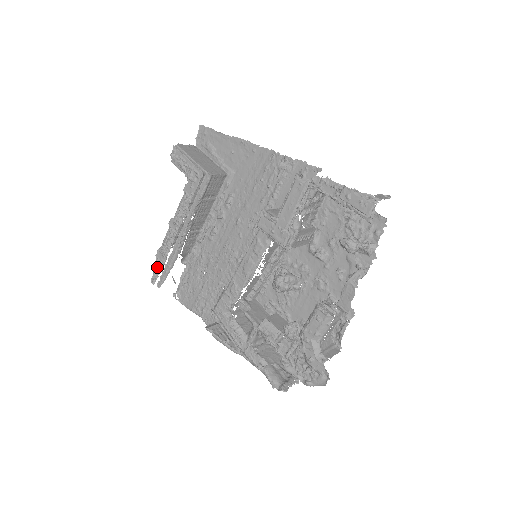
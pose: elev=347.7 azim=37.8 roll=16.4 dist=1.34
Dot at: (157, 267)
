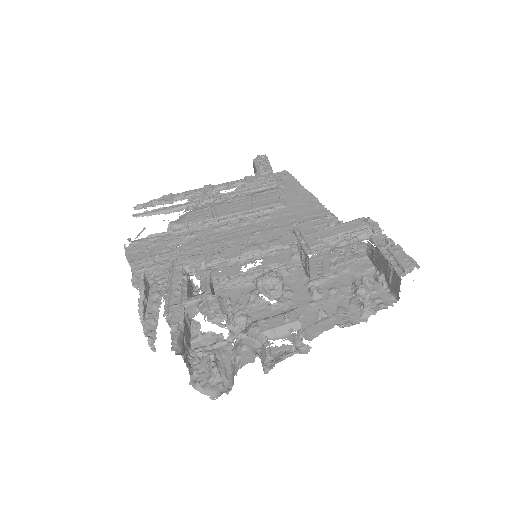
Dot at: (156, 201)
